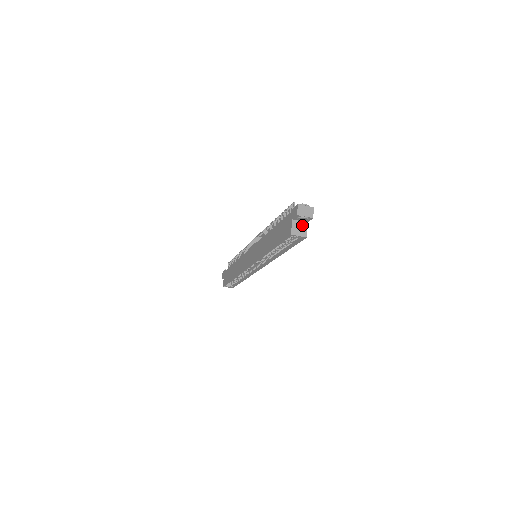
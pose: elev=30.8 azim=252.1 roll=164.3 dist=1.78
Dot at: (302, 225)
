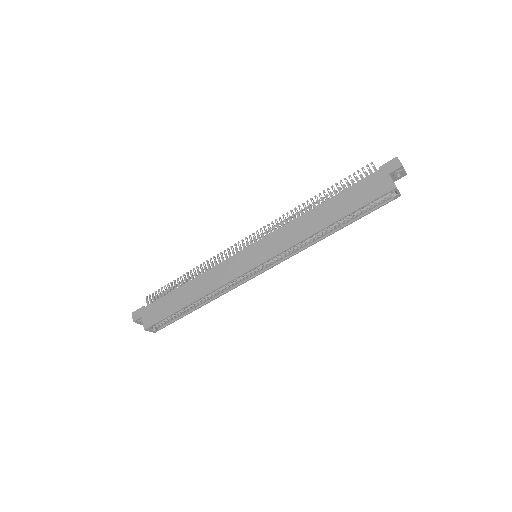
Dot at: occluded
